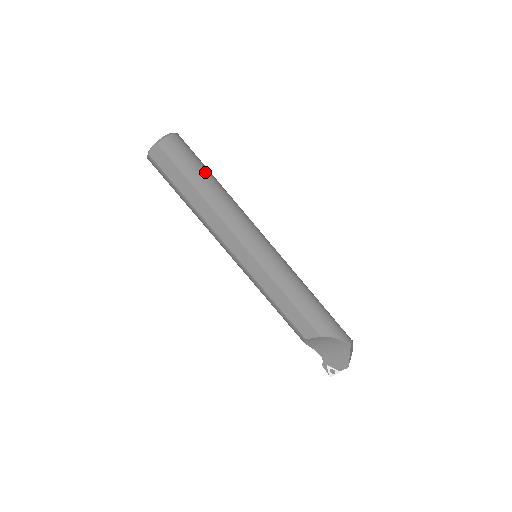
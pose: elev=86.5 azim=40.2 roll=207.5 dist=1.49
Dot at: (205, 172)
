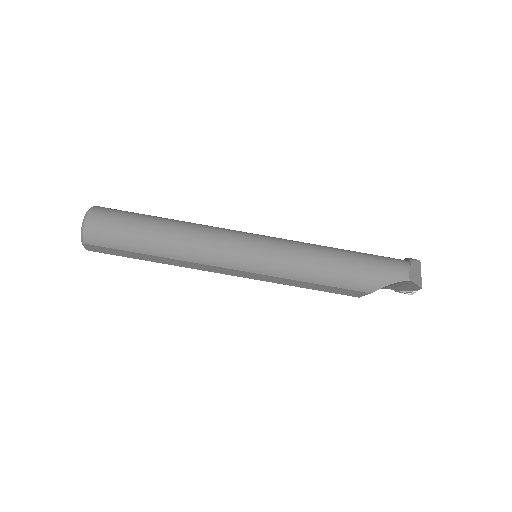
Dot at: (143, 231)
